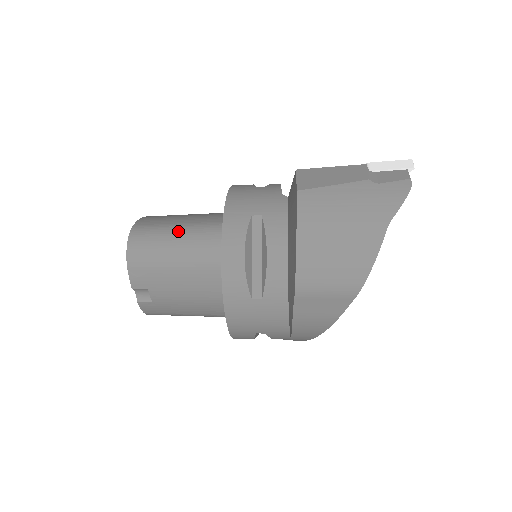
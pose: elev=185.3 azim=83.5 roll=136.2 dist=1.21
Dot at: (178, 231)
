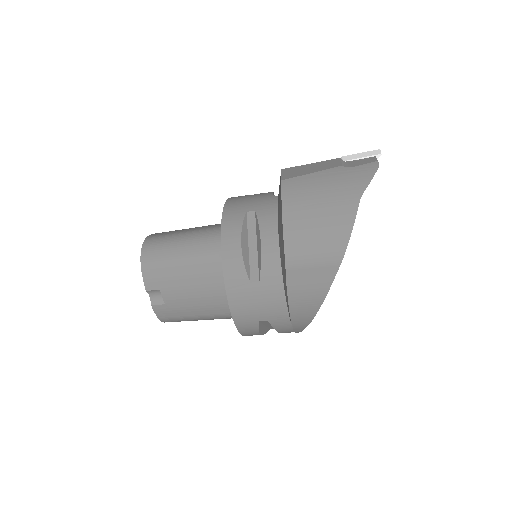
Dot at: (185, 236)
